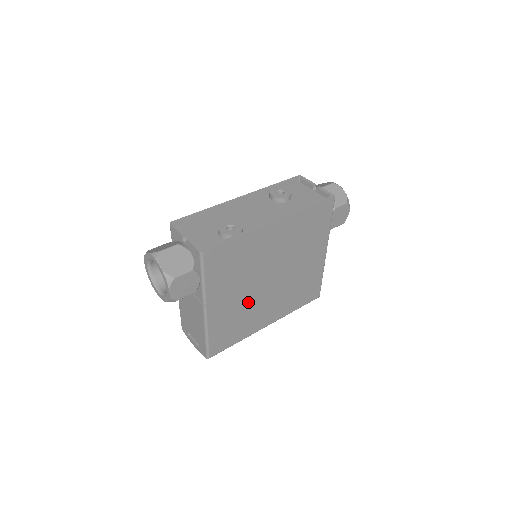
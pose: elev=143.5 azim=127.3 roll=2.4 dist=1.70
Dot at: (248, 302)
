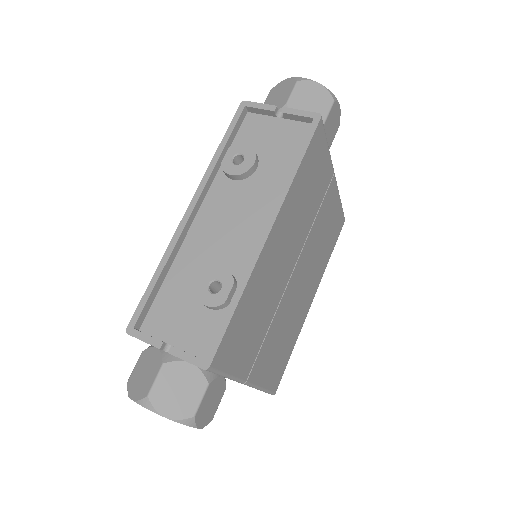
Dot at: (284, 319)
